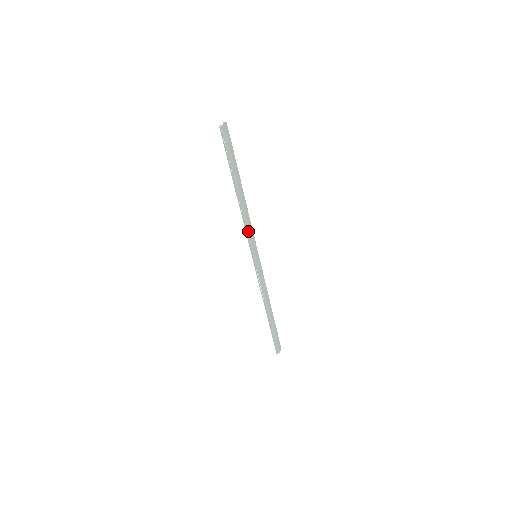
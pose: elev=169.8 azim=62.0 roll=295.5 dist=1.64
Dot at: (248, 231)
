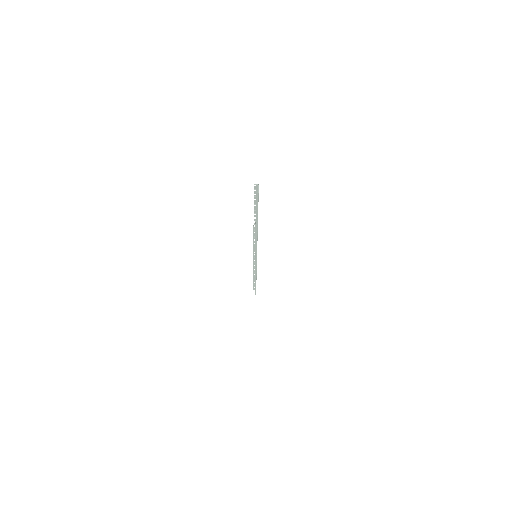
Dot at: (256, 247)
